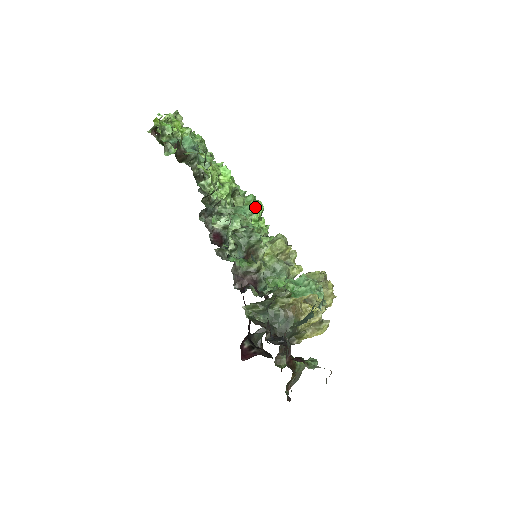
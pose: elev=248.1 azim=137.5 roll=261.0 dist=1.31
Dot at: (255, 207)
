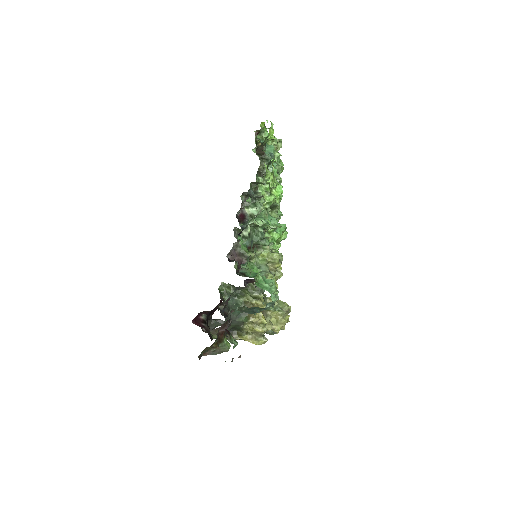
Dot at: (281, 232)
